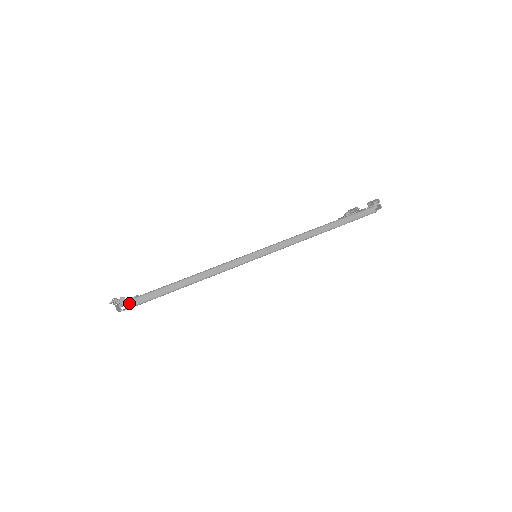
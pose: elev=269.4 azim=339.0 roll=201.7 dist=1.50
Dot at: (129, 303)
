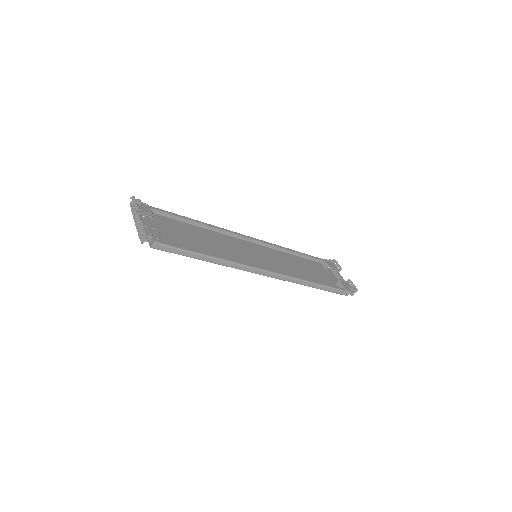
Dot at: occluded
